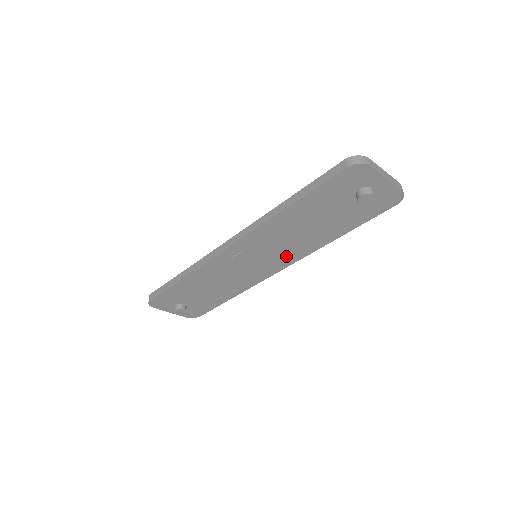
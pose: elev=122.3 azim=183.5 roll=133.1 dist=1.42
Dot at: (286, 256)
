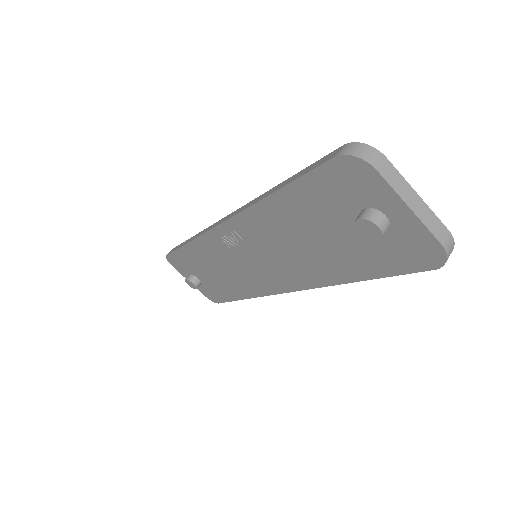
Dot at: (287, 274)
